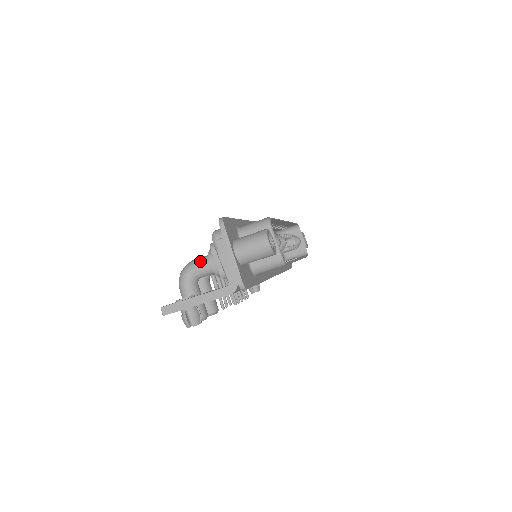
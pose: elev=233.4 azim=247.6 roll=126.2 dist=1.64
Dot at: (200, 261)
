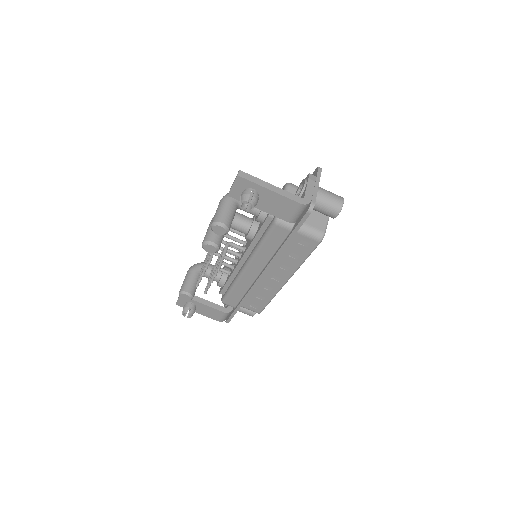
Dot at: occluded
